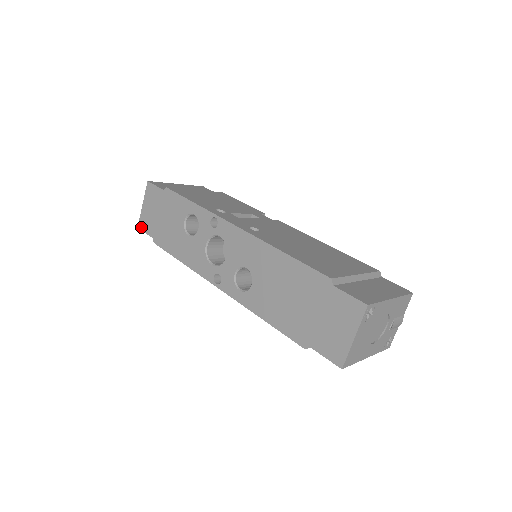
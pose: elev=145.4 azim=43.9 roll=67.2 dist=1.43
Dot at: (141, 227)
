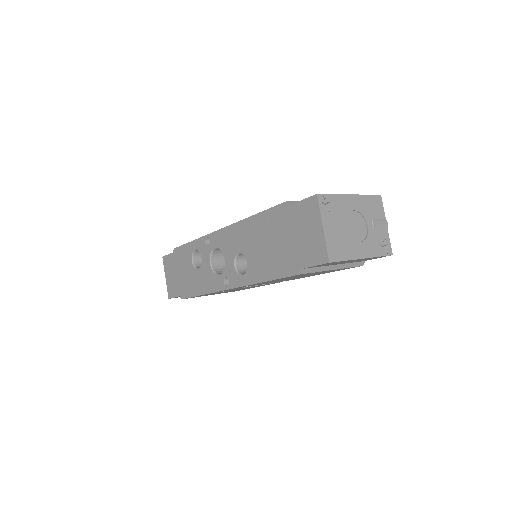
Dot at: (170, 296)
